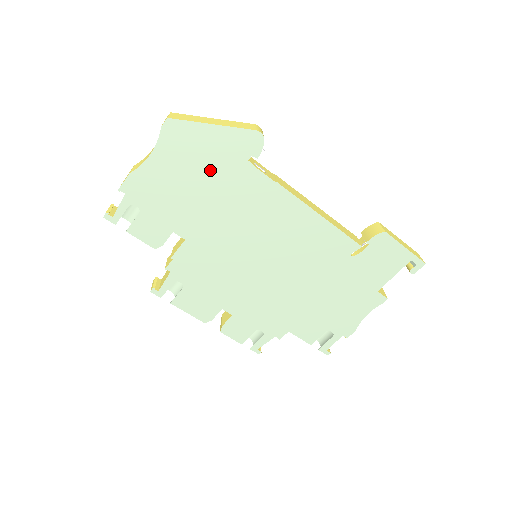
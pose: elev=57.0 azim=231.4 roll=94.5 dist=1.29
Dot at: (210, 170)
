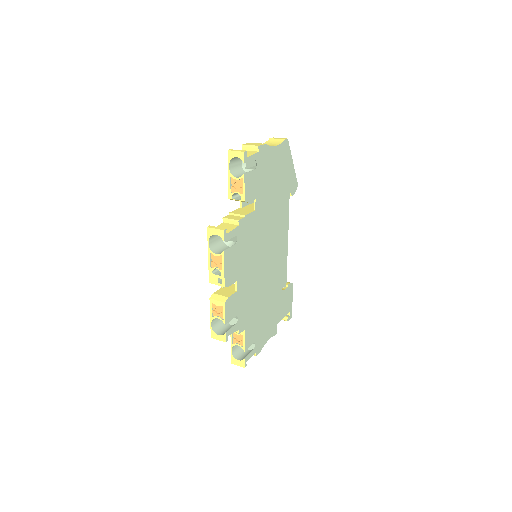
Dot at: (281, 182)
